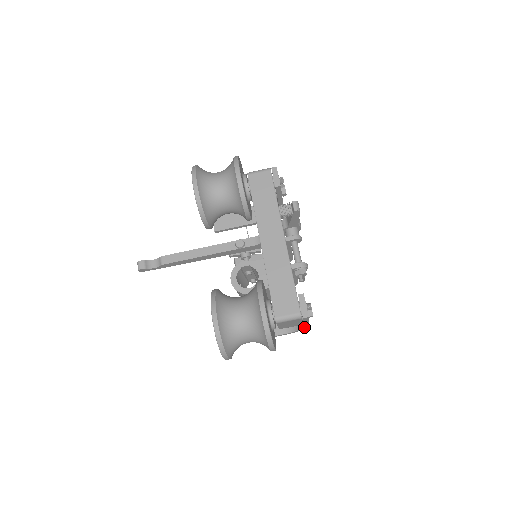
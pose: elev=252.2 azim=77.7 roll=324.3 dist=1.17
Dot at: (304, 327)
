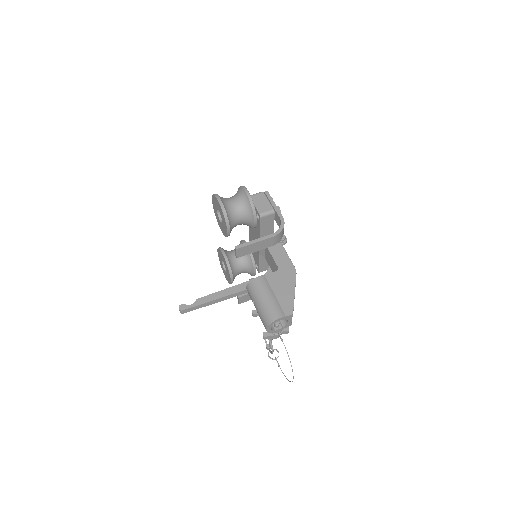
Dot at: (280, 219)
